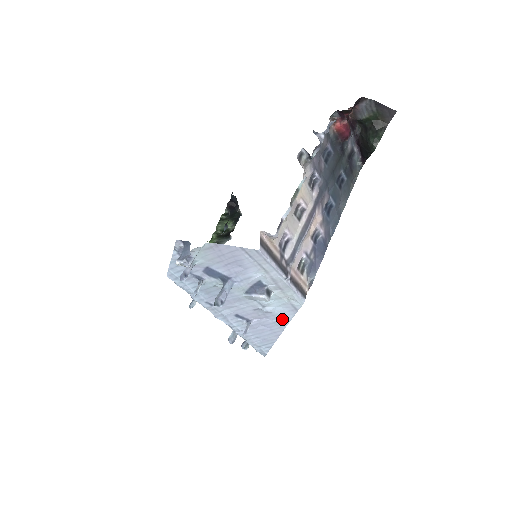
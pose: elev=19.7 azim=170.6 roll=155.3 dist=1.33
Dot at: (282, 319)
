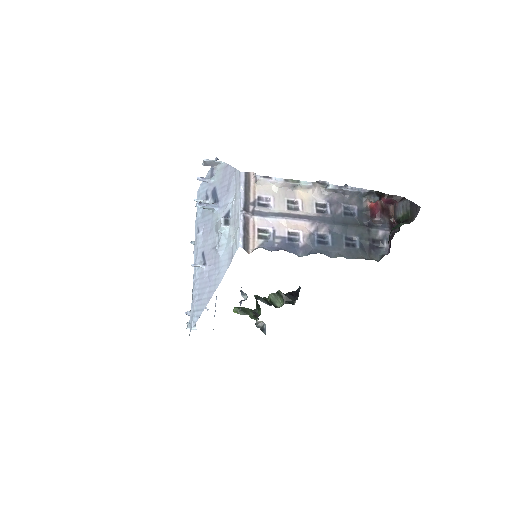
Dot at: (221, 271)
